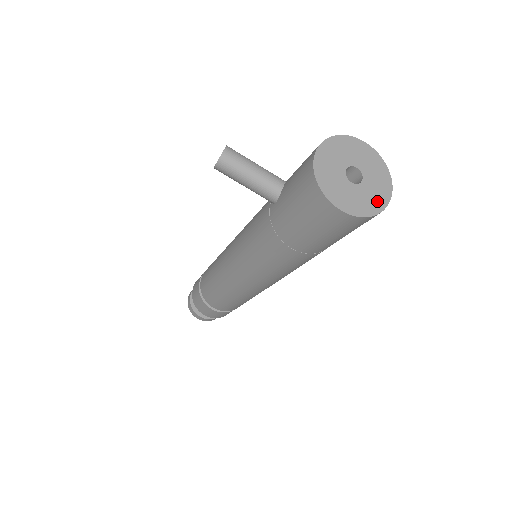
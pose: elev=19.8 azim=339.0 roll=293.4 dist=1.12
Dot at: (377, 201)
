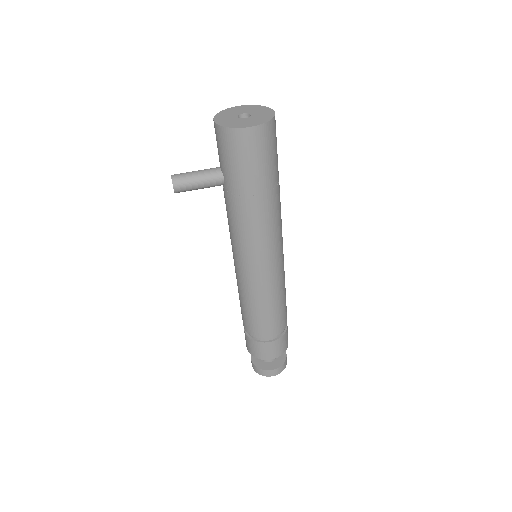
Dot at: (267, 115)
